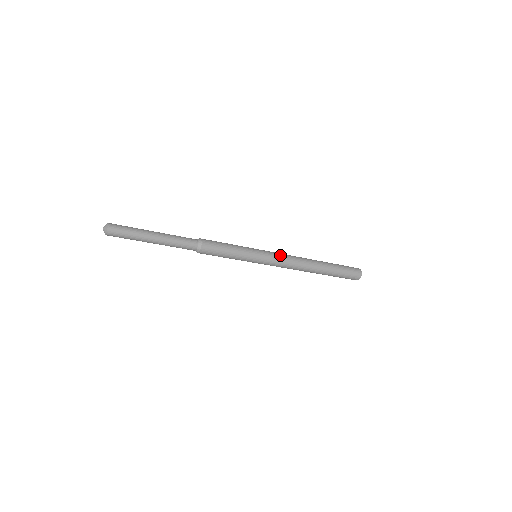
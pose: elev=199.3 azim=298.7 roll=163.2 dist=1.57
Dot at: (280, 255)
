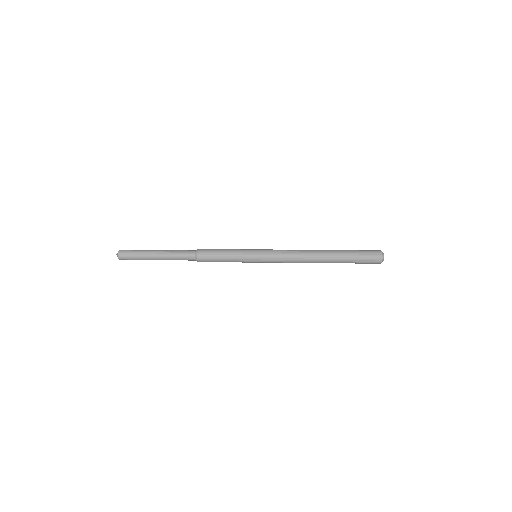
Dot at: (279, 256)
